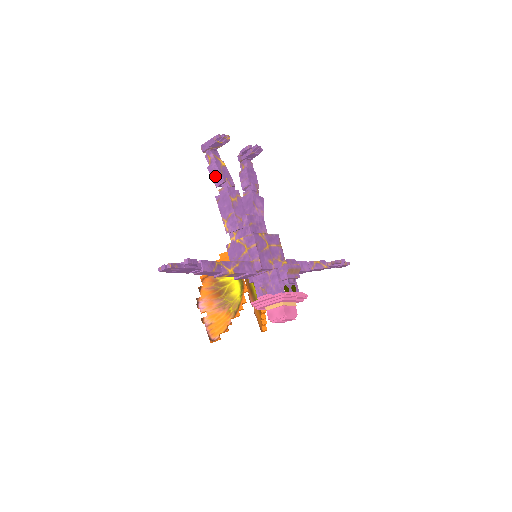
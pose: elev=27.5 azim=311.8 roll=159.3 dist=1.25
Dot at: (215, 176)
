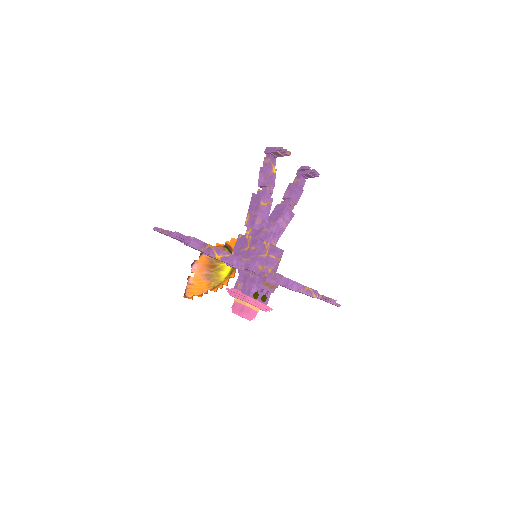
Dot at: (261, 177)
